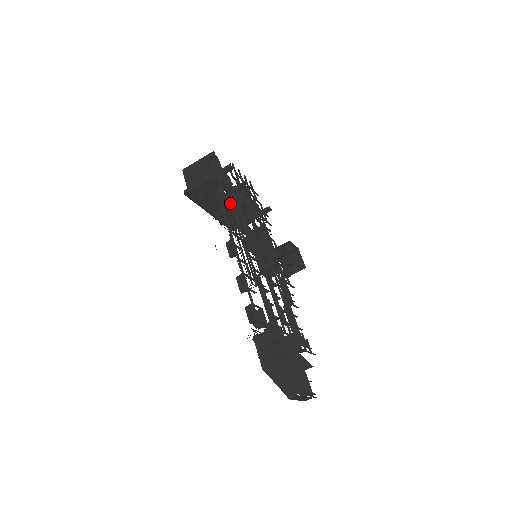
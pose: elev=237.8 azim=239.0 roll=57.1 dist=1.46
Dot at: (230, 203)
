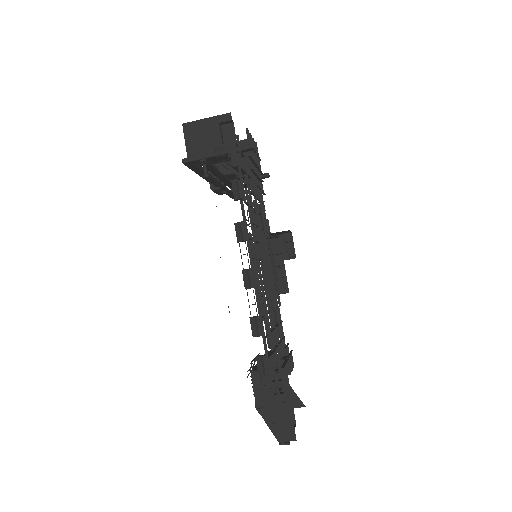
Dot at: (247, 204)
